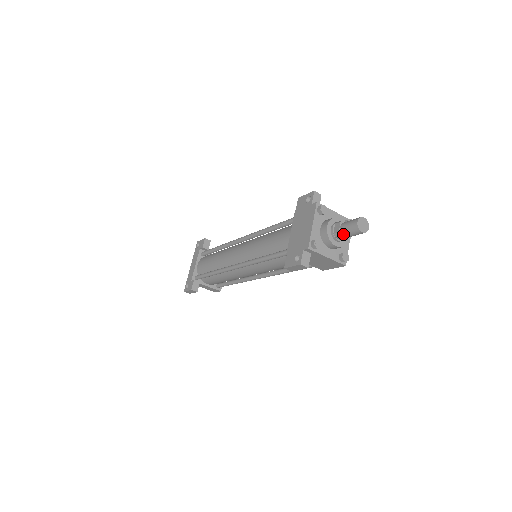
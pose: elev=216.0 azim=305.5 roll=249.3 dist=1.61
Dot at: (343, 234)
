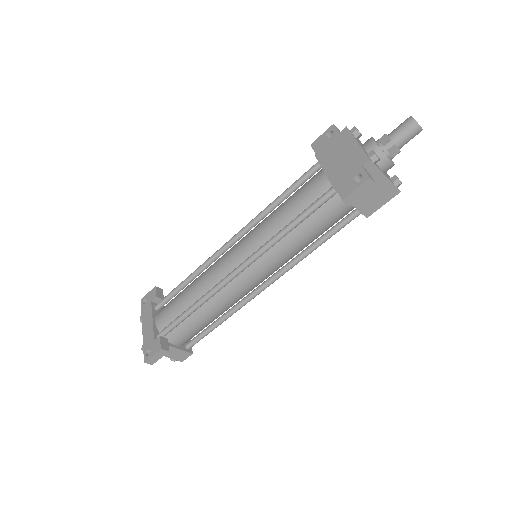
Dot at: (396, 142)
